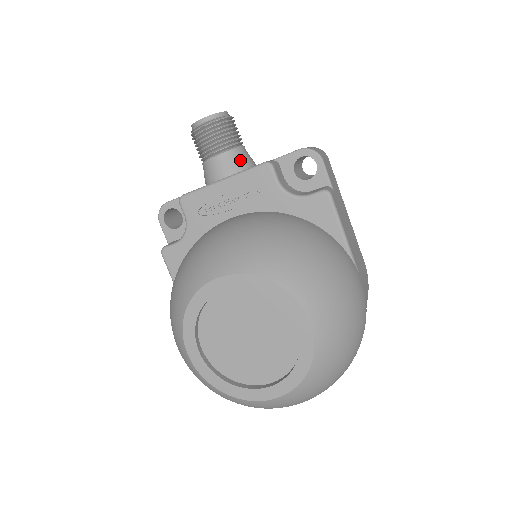
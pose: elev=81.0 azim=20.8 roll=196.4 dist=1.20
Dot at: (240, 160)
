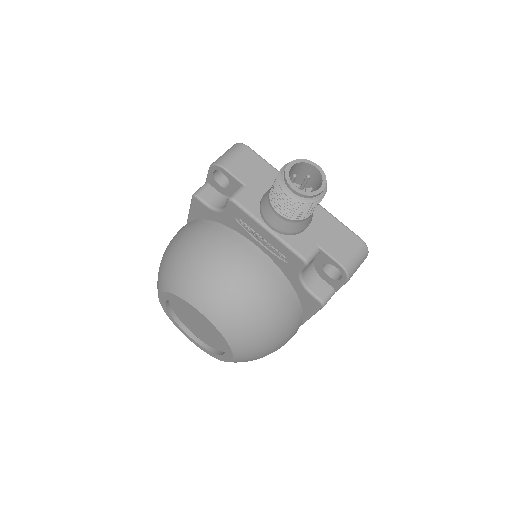
Dot at: (295, 228)
